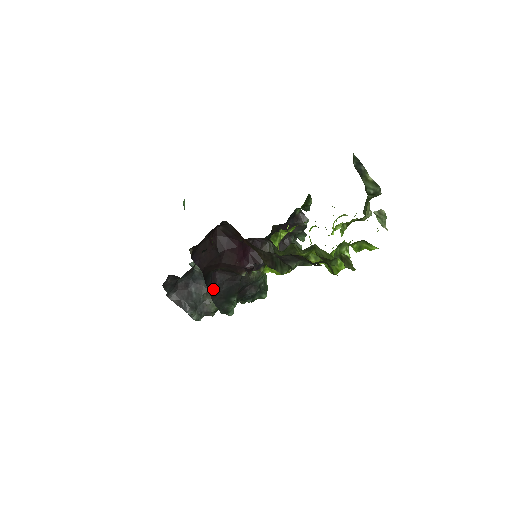
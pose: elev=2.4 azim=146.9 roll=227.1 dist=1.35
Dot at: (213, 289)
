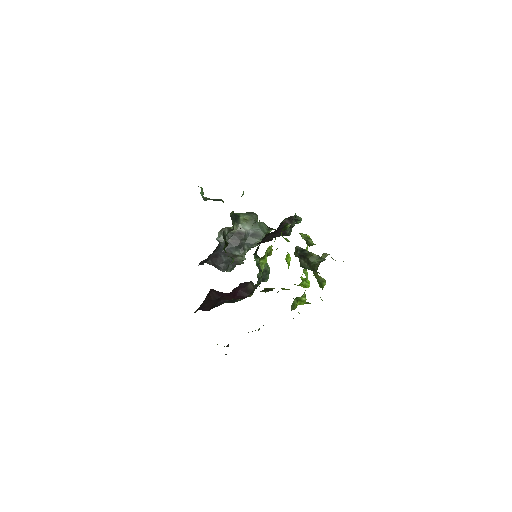
Dot at: (223, 303)
